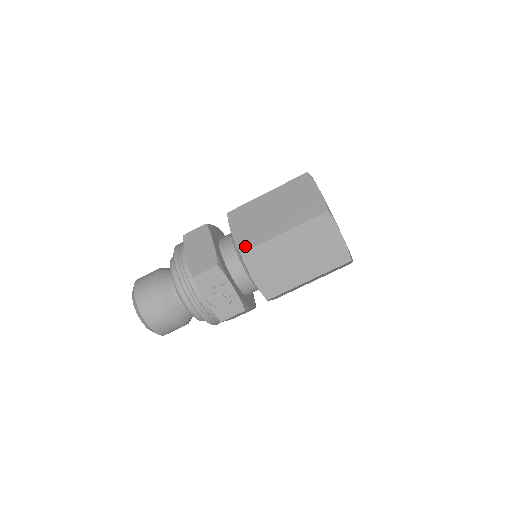
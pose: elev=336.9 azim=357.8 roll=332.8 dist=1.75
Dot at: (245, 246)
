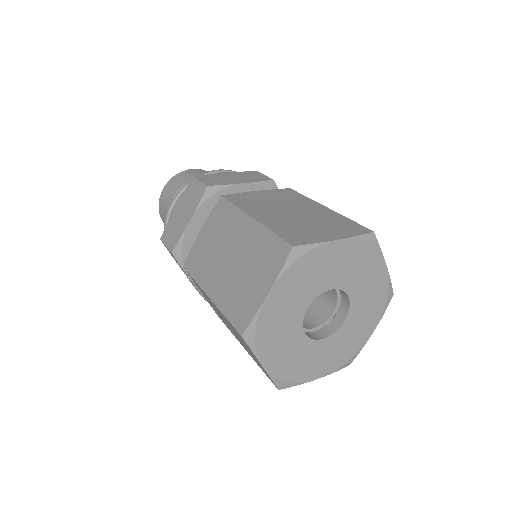
Dot at: (190, 263)
